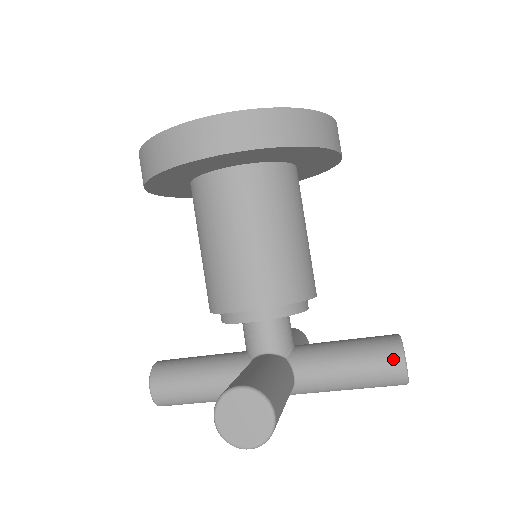
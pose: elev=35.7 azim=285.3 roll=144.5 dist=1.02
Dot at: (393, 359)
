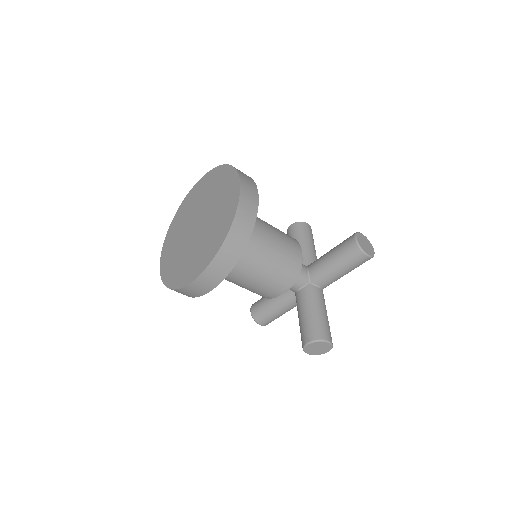
Dot at: (360, 257)
